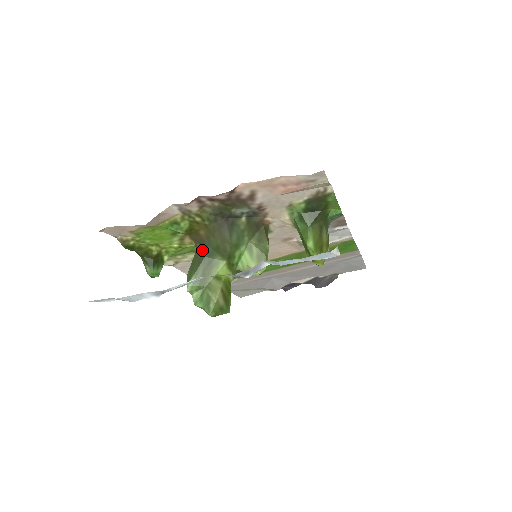
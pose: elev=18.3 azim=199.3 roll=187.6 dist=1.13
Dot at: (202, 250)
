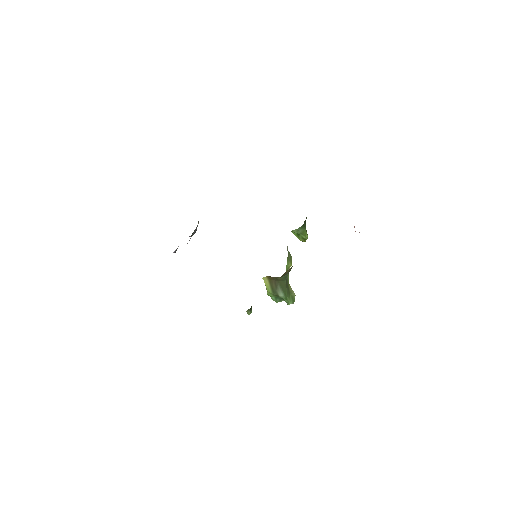
Dot at: (284, 279)
